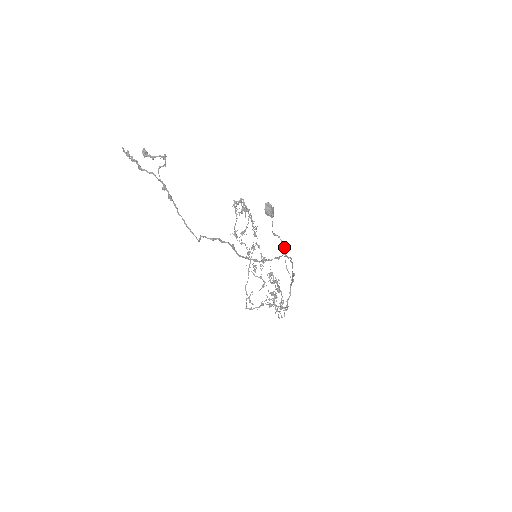
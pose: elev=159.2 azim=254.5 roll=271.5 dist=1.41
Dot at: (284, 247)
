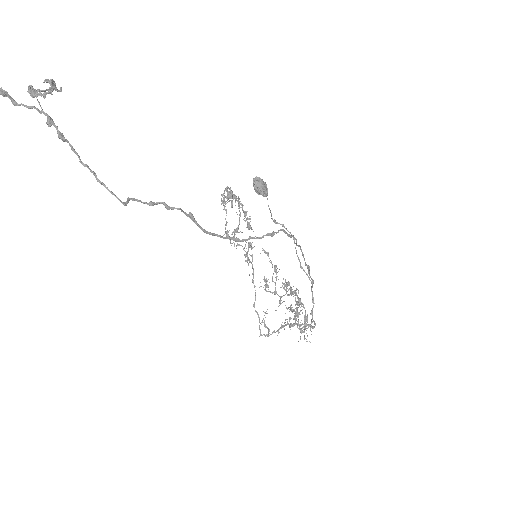
Dot at: (293, 239)
